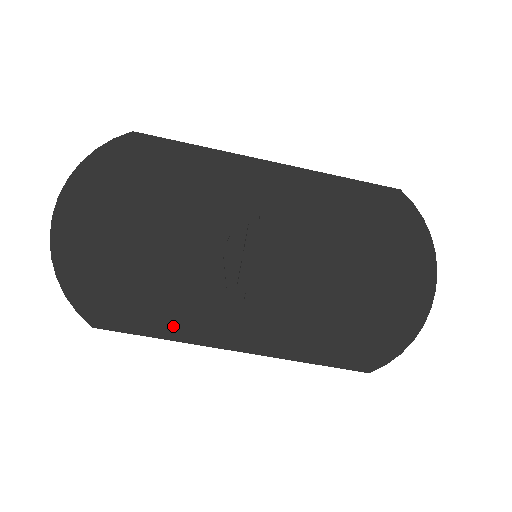
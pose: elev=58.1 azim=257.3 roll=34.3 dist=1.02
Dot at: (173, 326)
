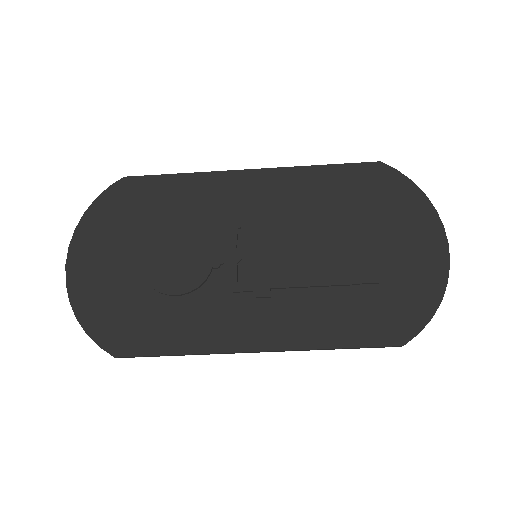
Dot at: (190, 340)
